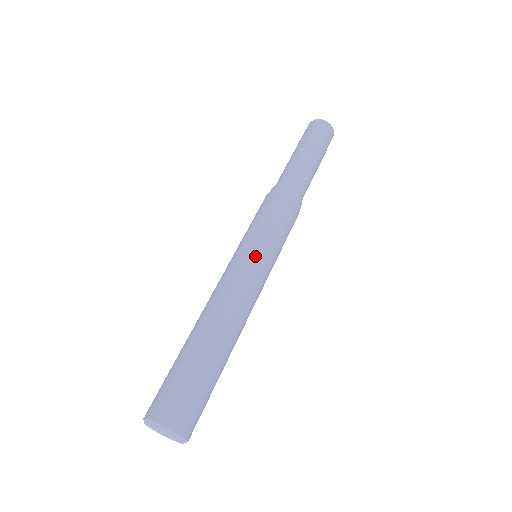
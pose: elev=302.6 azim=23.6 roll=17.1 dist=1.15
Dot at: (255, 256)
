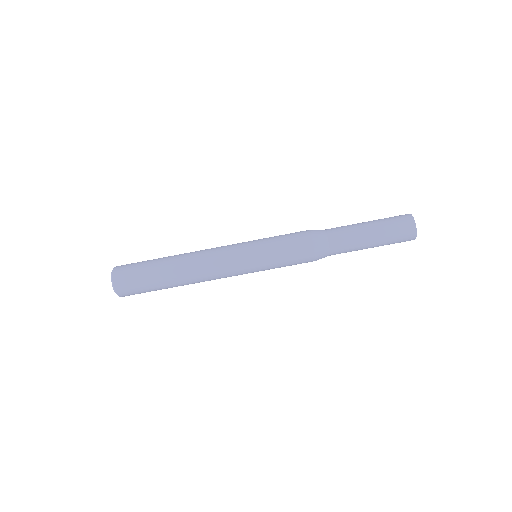
Dot at: (245, 254)
